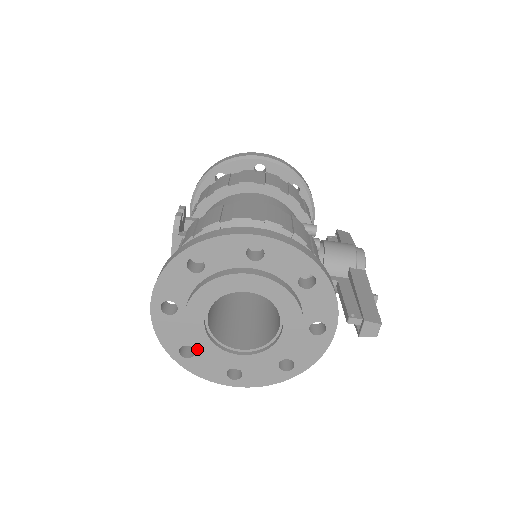
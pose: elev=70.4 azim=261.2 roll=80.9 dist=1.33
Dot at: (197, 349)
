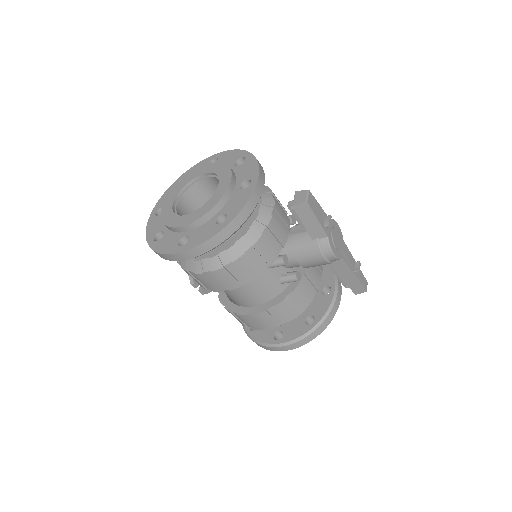
Dot at: occluded
